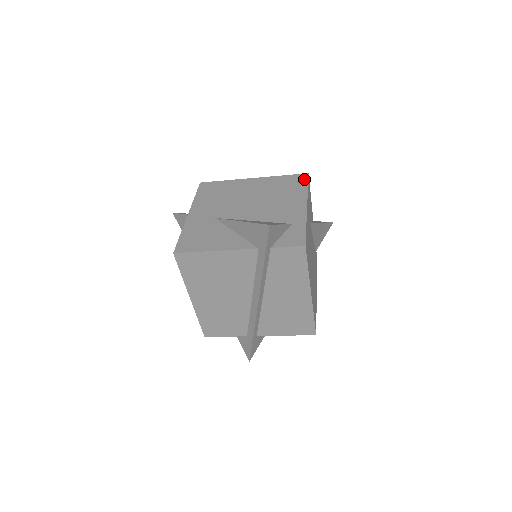
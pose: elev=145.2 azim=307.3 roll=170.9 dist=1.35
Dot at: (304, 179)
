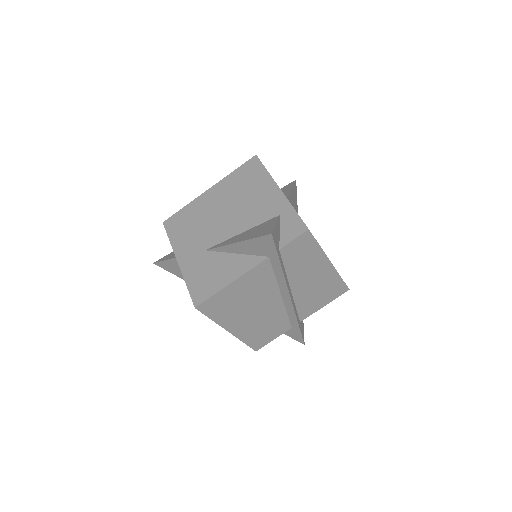
Dot at: (257, 163)
